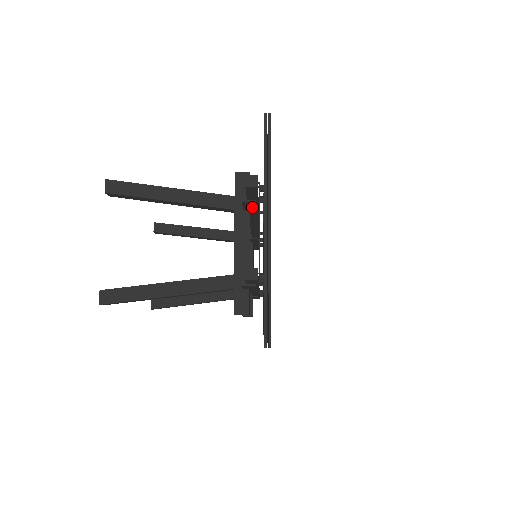
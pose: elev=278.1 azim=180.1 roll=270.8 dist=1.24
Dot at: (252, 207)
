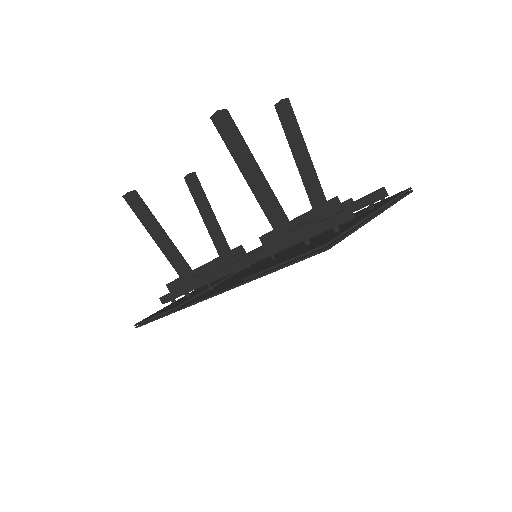
Dot at: occluded
